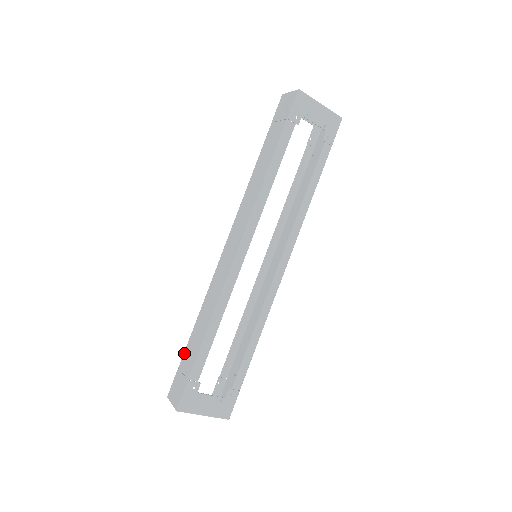
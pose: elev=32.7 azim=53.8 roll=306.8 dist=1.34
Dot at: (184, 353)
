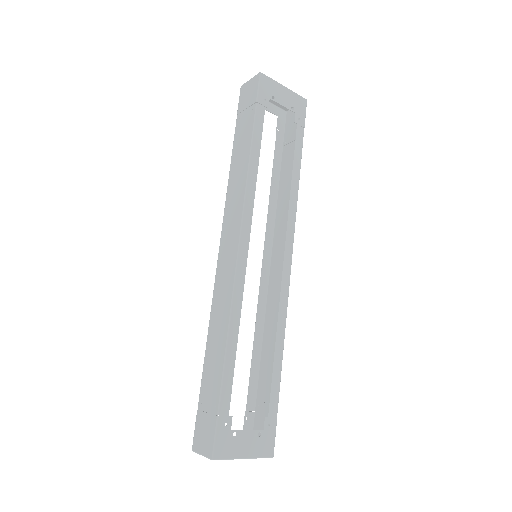
Dot at: (201, 388)
